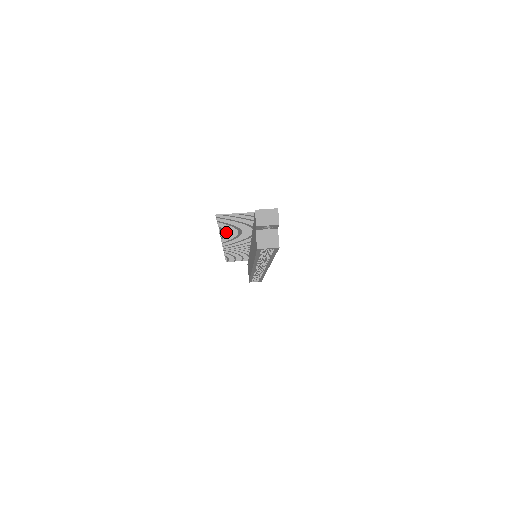
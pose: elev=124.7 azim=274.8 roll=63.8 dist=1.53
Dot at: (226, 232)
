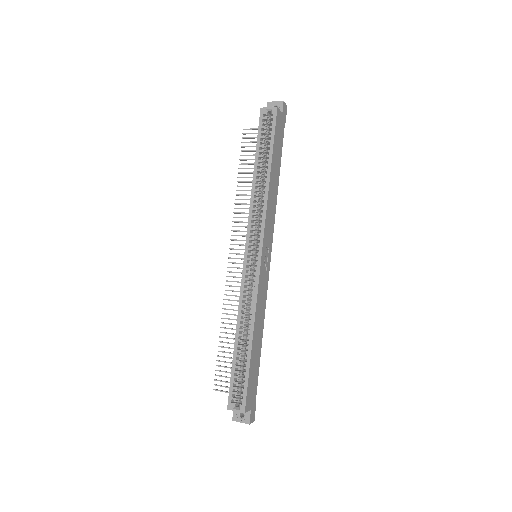
Dot at: occluded
